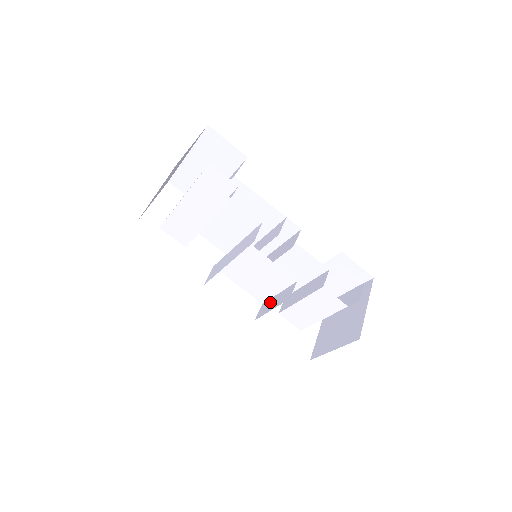
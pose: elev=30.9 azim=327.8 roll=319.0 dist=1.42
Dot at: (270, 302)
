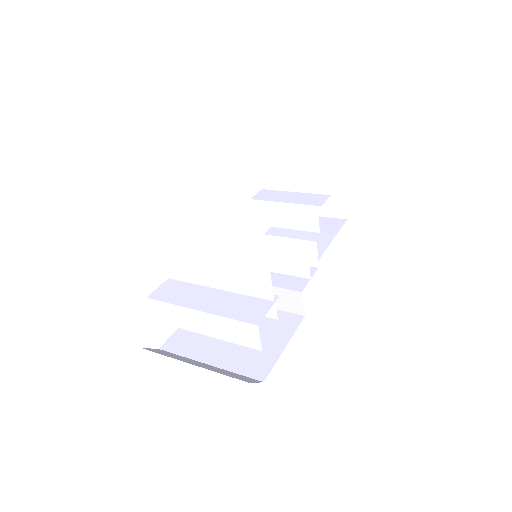
Dot at: occluded
